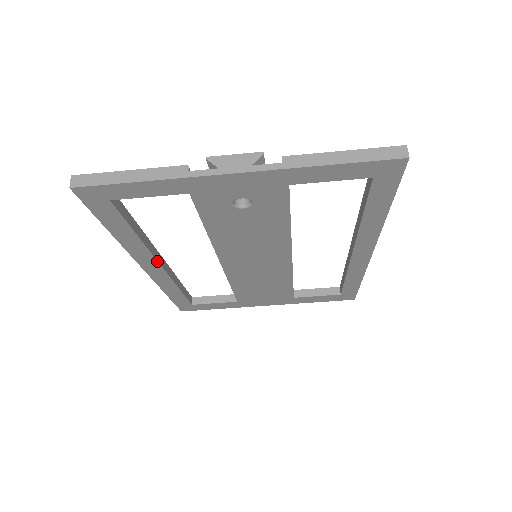
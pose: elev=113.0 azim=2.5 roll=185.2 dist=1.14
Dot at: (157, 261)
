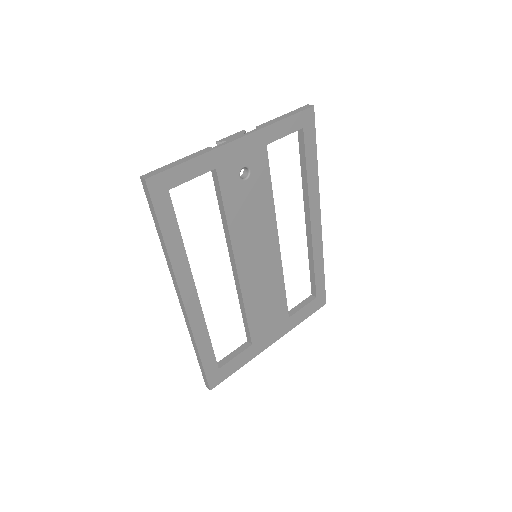
Dot at: (194, 283)
